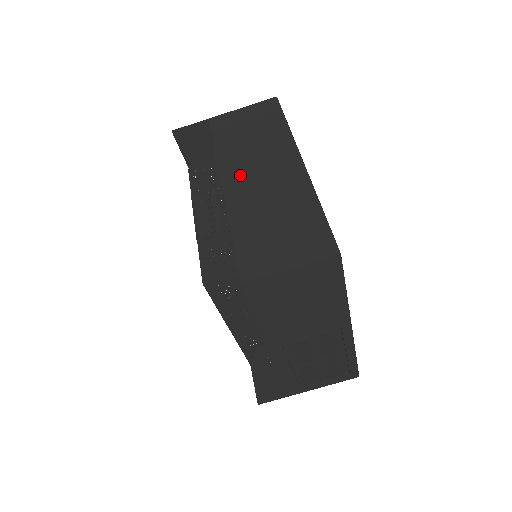
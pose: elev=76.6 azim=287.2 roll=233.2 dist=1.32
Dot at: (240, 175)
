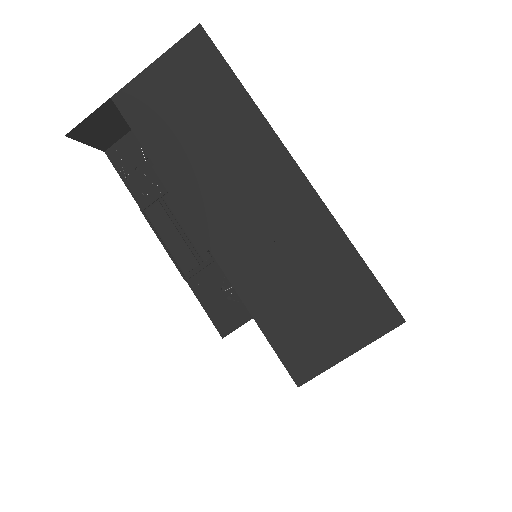
Dot at: (217, 211)
